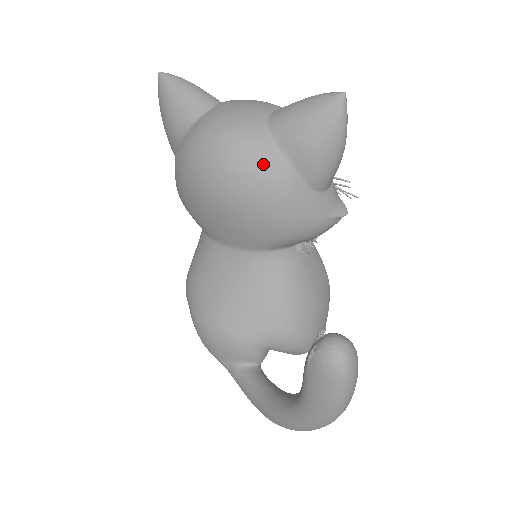
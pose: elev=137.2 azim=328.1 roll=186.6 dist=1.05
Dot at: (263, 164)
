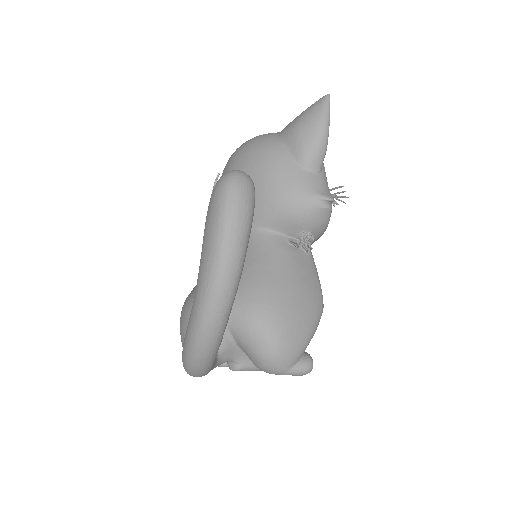
Dot at: (265, 144)
